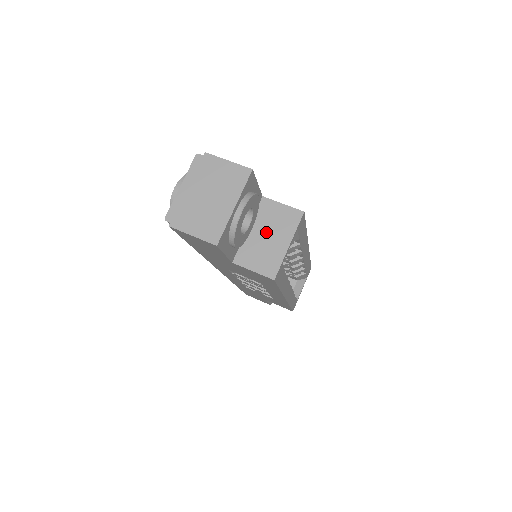
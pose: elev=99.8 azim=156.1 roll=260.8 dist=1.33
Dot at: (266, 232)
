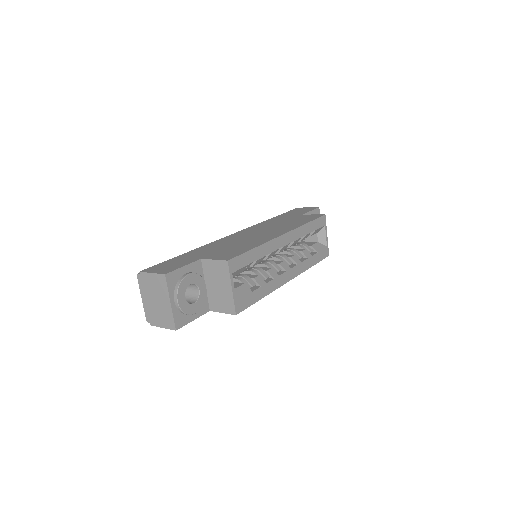
Dot at: (215, 284)
